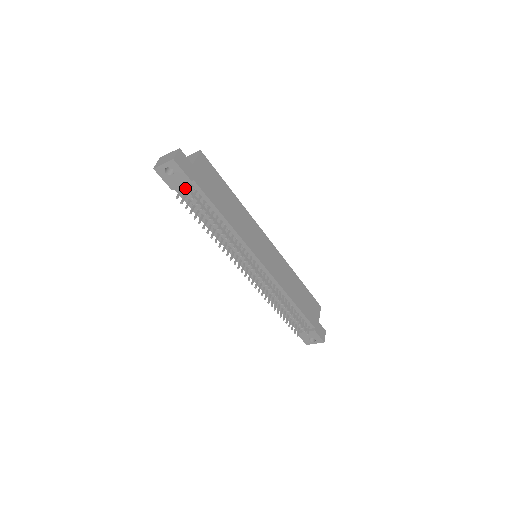
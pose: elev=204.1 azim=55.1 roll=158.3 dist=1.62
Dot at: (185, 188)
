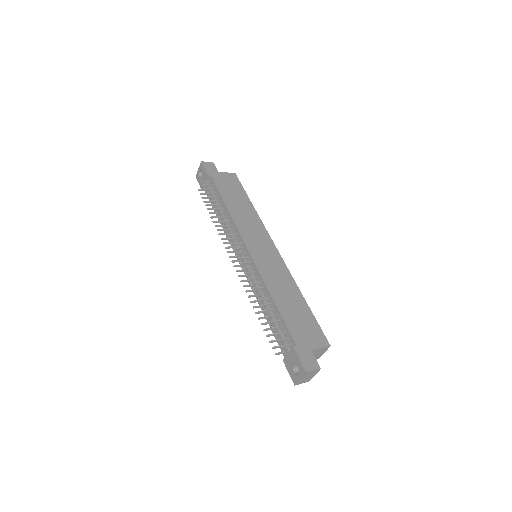
Dot at: occluded
